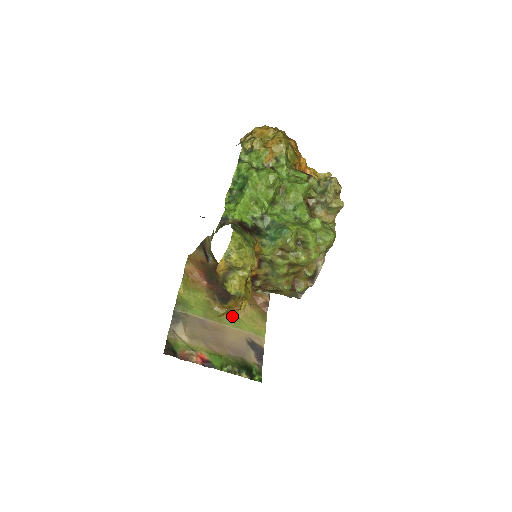
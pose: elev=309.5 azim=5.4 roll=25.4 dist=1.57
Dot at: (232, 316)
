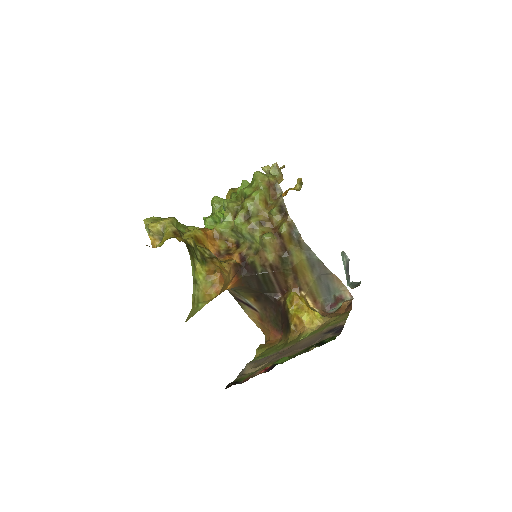
Dot at: (305, 332)
